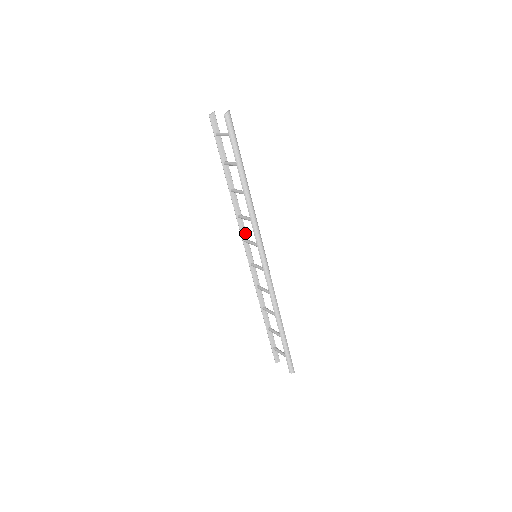
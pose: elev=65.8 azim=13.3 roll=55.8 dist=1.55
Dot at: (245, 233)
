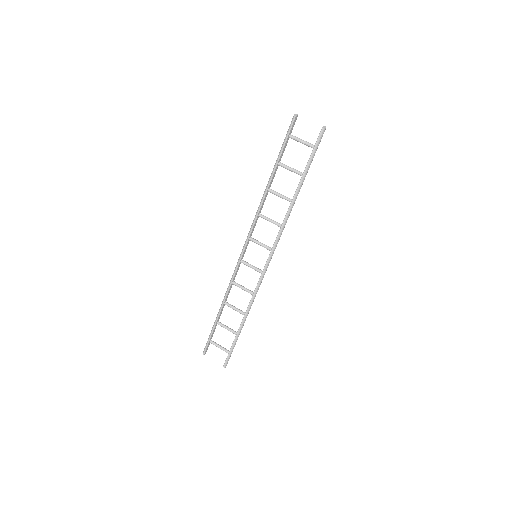
Dot at: occluded
